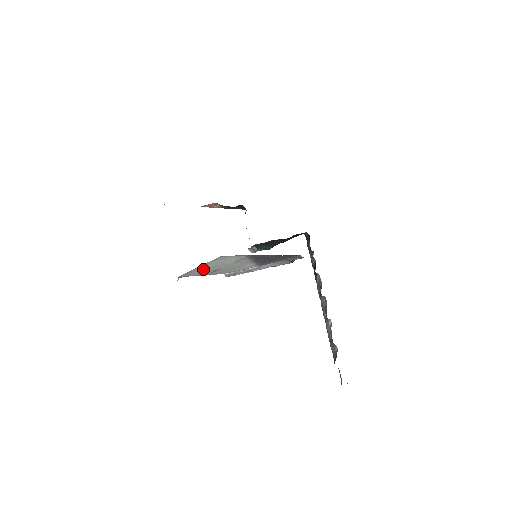
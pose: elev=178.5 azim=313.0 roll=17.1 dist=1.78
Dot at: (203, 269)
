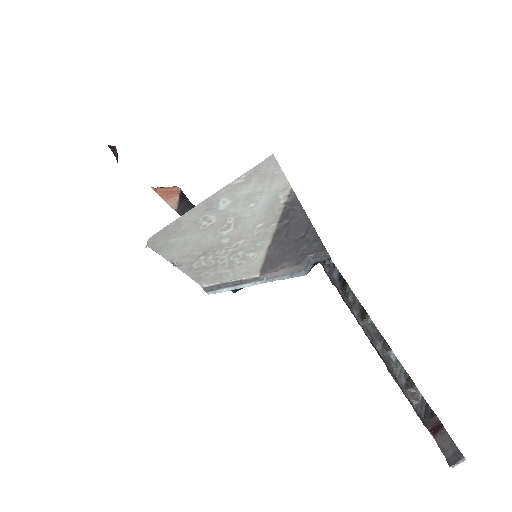
Dot at: (202, 224)
